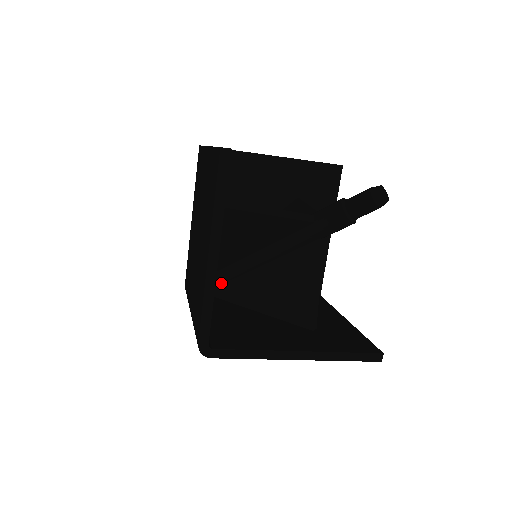
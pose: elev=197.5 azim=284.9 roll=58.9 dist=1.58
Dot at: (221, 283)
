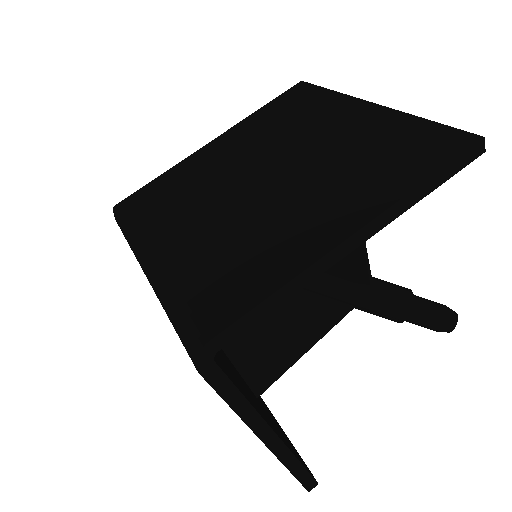
Dot at: occluded
